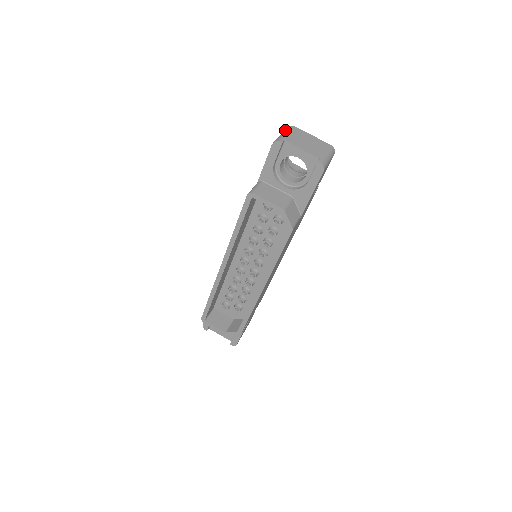
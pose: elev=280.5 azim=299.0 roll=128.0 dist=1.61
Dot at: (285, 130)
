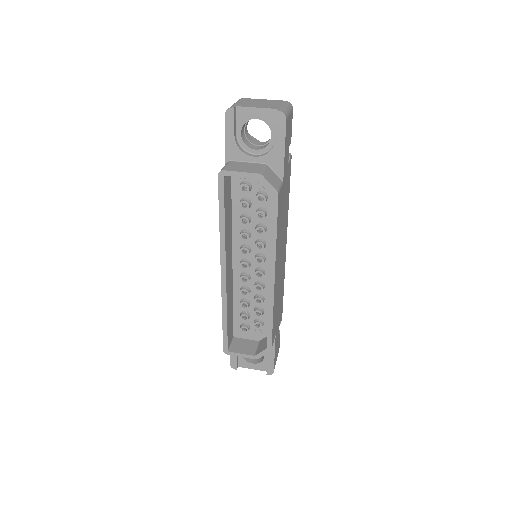
Dot at: occluded
